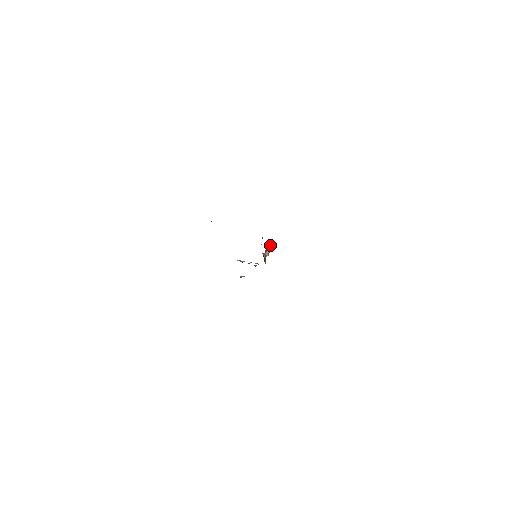
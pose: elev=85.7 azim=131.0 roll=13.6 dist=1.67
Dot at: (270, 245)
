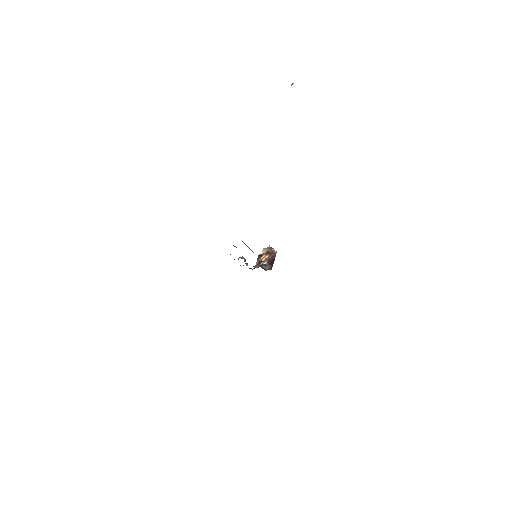
Dot at: (274, 253)
